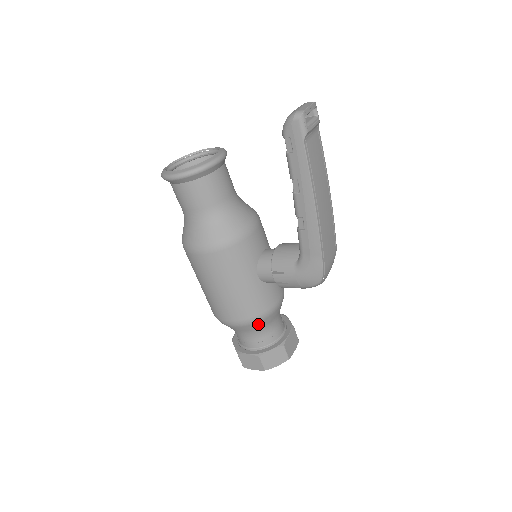
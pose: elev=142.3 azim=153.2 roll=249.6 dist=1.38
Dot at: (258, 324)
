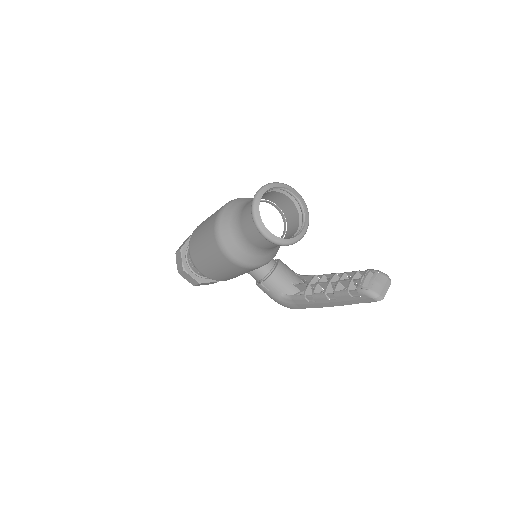
Dot at: occluded
